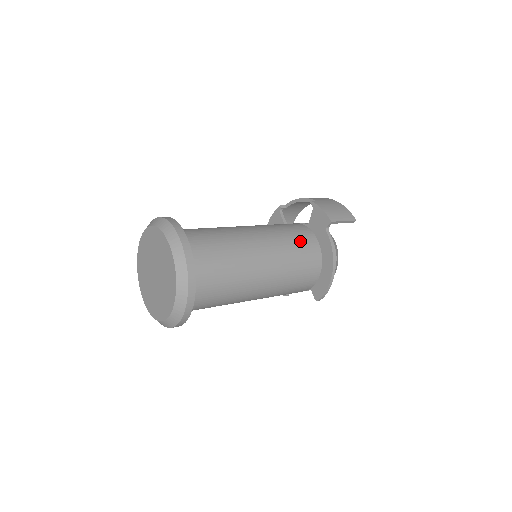
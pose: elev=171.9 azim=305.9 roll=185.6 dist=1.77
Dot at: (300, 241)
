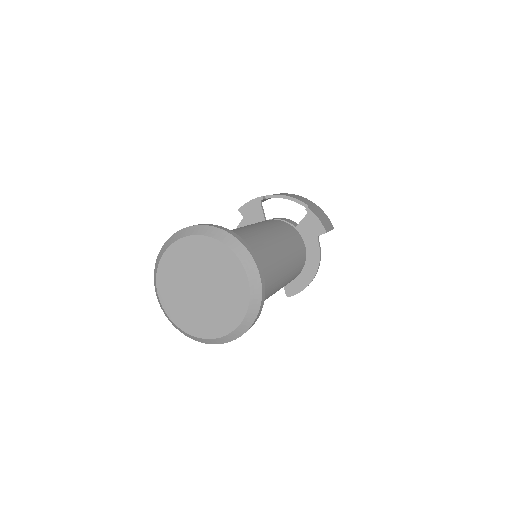
Dot at: (298, 247)
